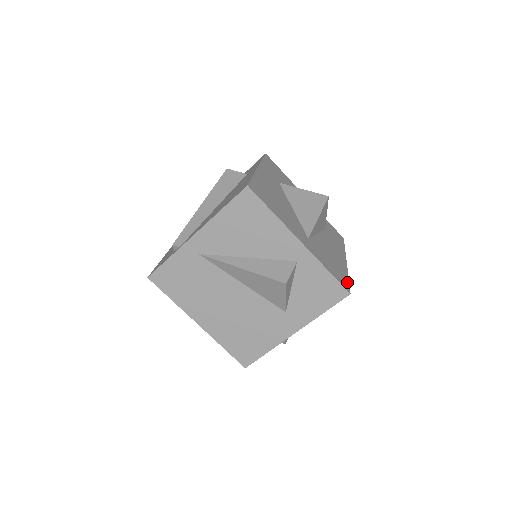
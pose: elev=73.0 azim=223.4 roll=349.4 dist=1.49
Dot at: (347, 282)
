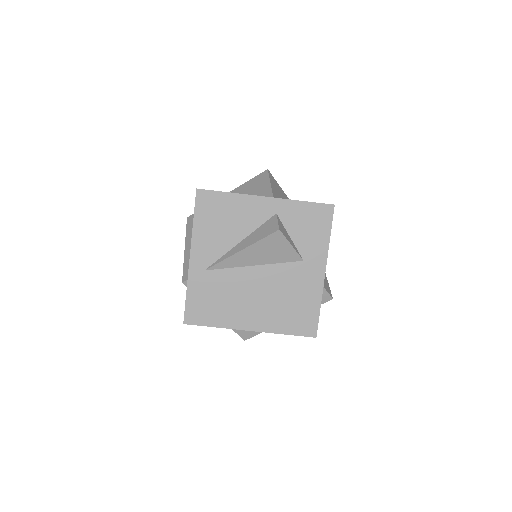
Dot at: occluded
